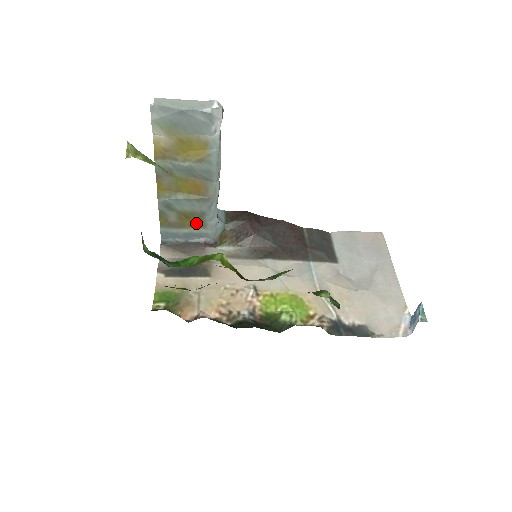
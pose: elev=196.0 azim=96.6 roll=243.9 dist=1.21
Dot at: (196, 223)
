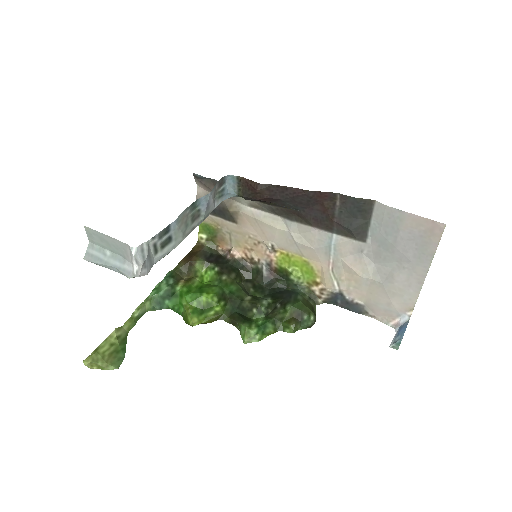
Dot at: occluded
